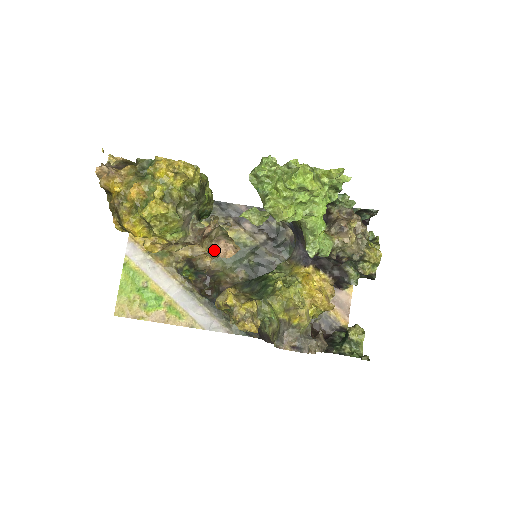
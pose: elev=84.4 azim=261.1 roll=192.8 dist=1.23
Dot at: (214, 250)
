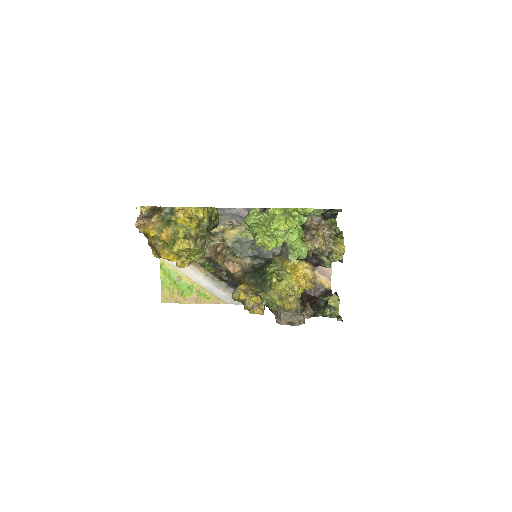
Dot at: occluded
